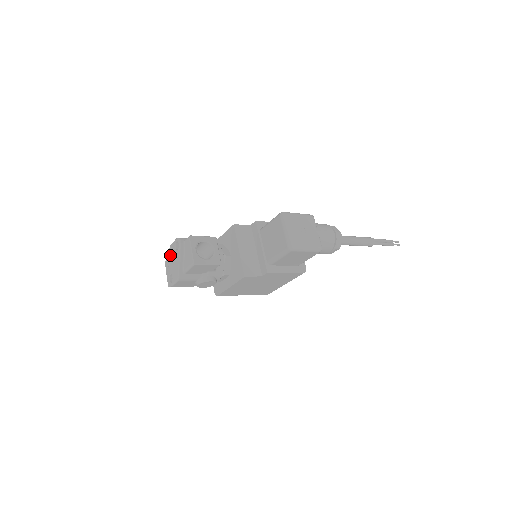
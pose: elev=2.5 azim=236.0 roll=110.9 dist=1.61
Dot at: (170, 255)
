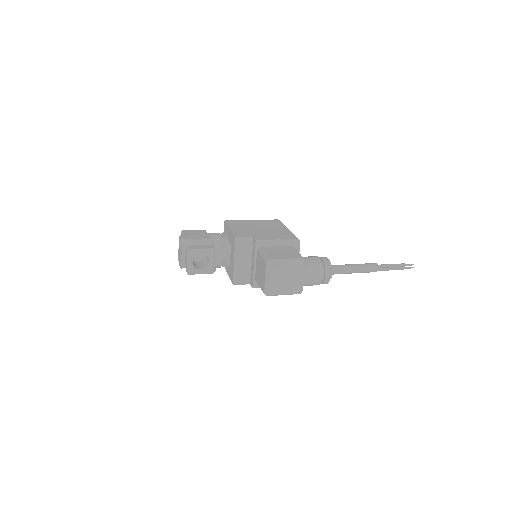
Dot at: (179, 242)
